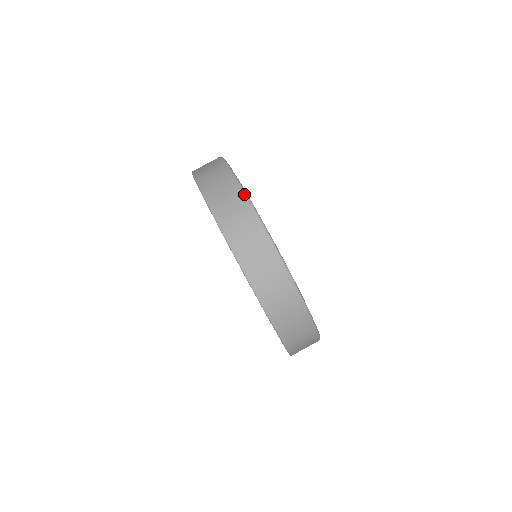
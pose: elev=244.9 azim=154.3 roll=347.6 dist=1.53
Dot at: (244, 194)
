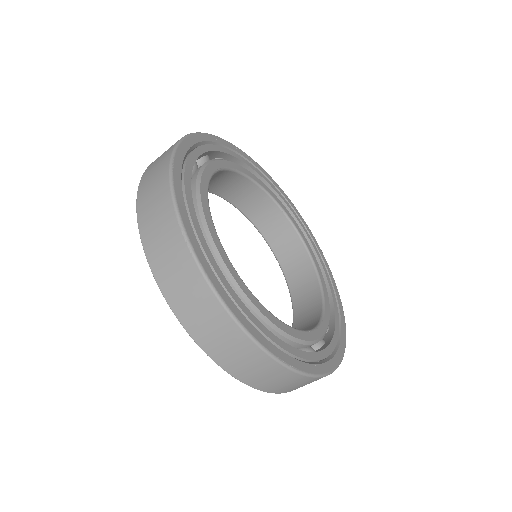
Dot at: (221, 306)
